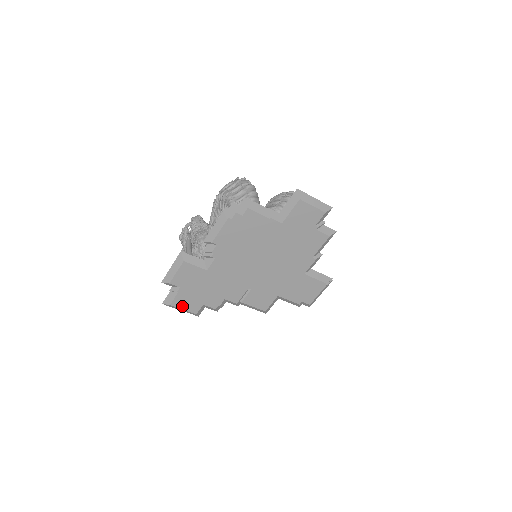
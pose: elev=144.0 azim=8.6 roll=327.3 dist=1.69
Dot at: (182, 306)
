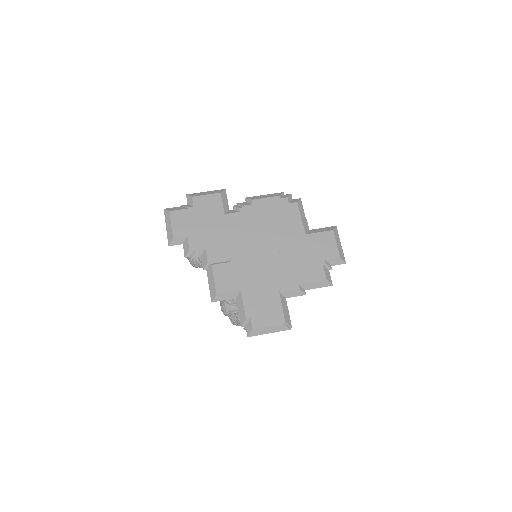
Dot at: (175, 221)
